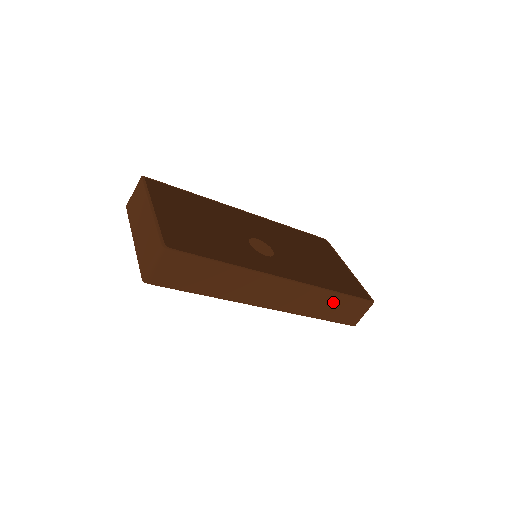
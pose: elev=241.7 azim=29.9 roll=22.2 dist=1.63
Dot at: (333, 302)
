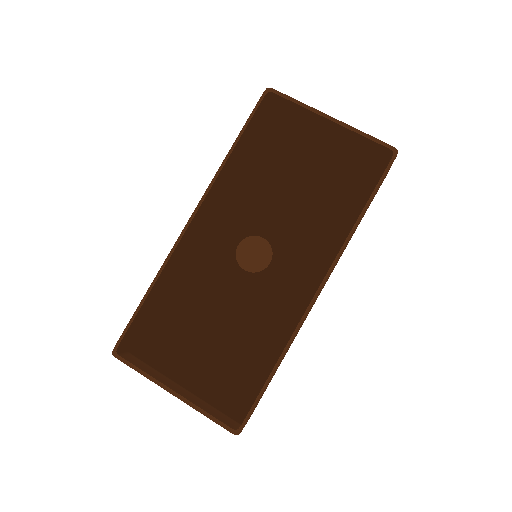
Dot at: occluded
